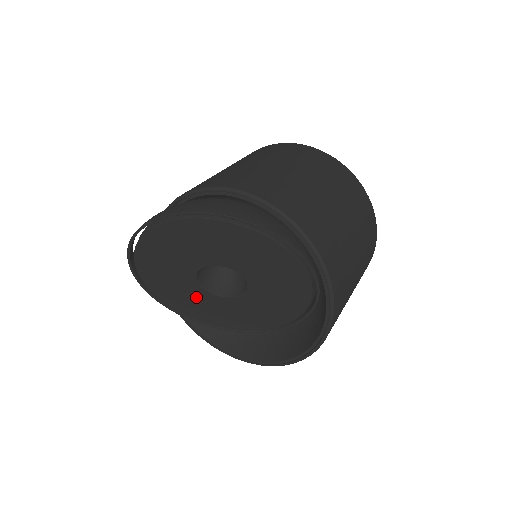
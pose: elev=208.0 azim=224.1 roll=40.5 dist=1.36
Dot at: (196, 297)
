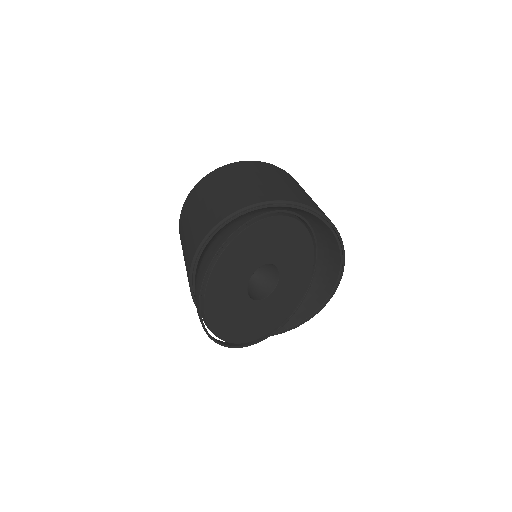
Dot at: (266, 310)
